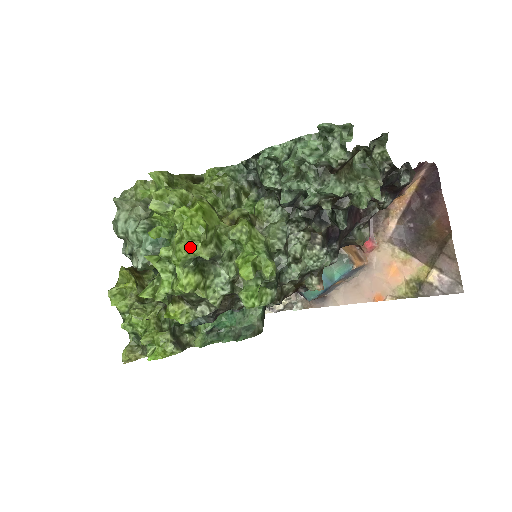
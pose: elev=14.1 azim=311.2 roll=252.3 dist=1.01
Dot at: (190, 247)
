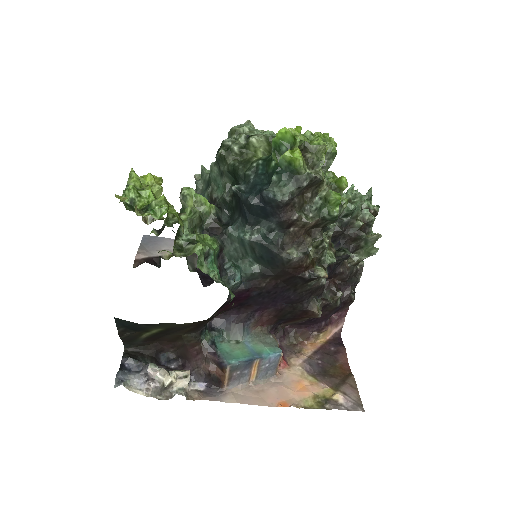
Dot at: (329, 141)
